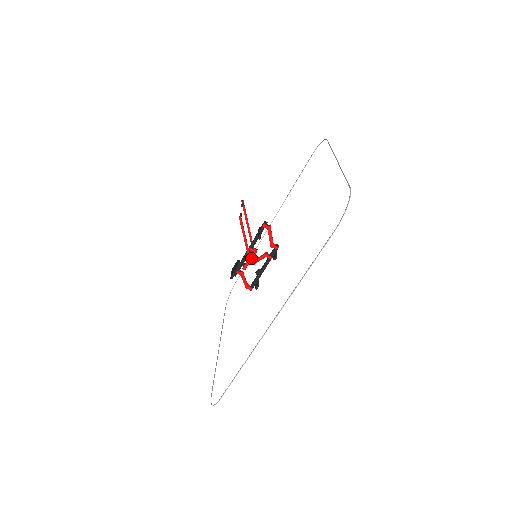
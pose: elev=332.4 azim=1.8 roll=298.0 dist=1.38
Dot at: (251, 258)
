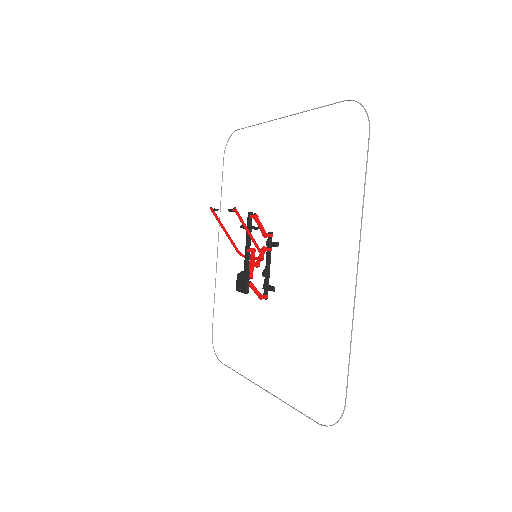
Dot at: (256, 257)
